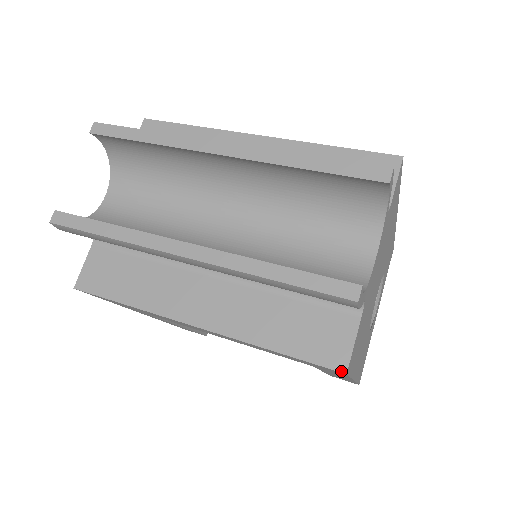
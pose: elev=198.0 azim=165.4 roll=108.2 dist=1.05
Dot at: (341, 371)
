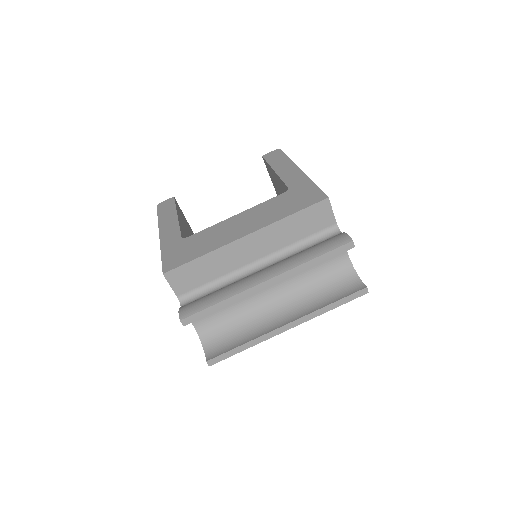
Dot at: occluded
